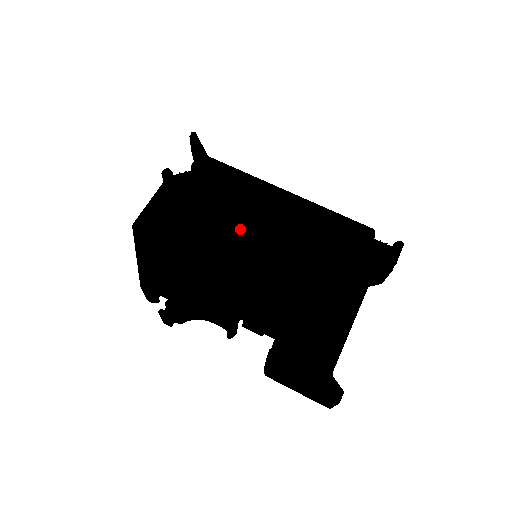
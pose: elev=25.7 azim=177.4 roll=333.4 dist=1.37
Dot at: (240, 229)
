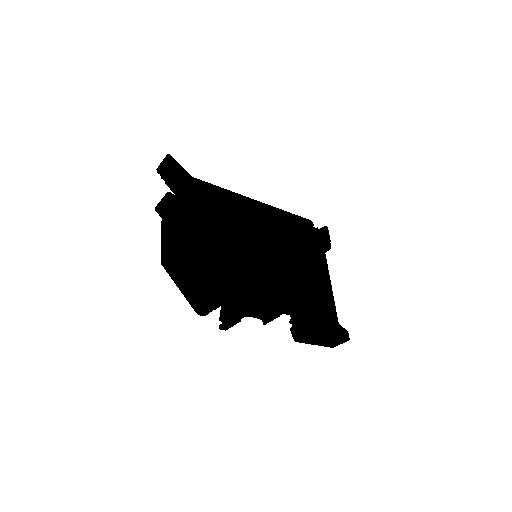
Dot at: (245, 237)
